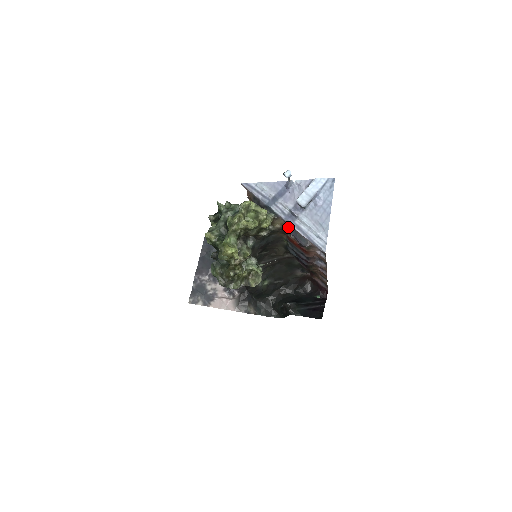
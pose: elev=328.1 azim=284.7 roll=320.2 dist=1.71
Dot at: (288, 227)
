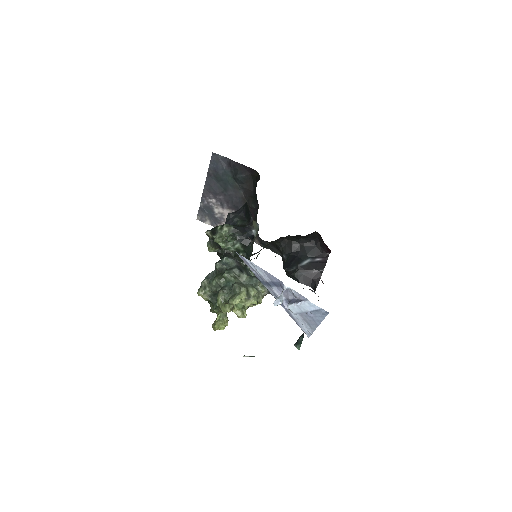
Dot at: occluded
